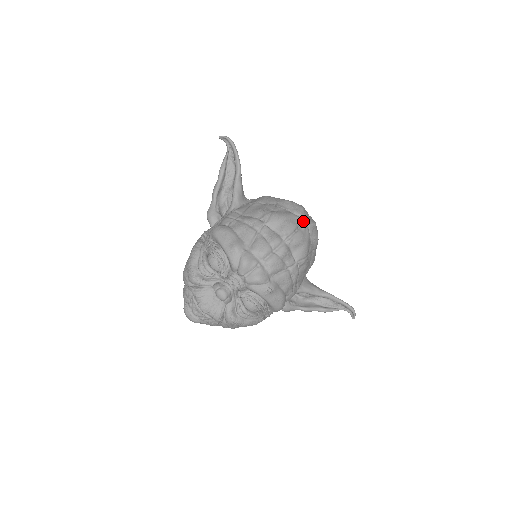
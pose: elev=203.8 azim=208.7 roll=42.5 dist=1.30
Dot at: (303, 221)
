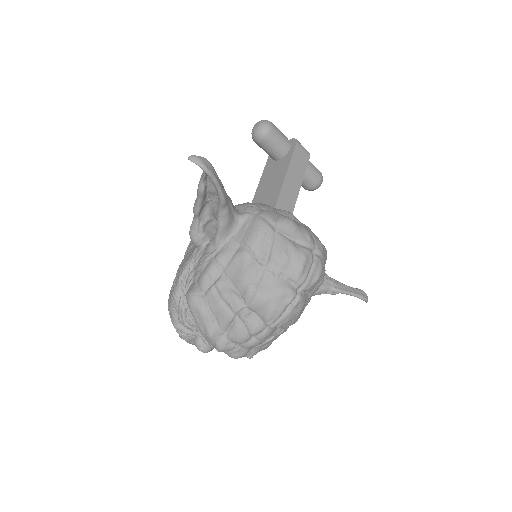
Dot at: (299, 287)
